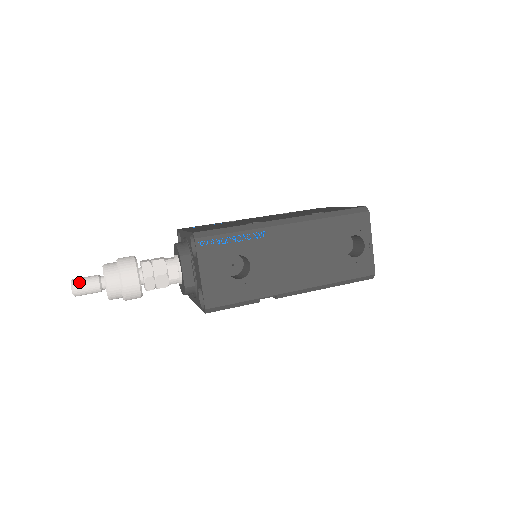
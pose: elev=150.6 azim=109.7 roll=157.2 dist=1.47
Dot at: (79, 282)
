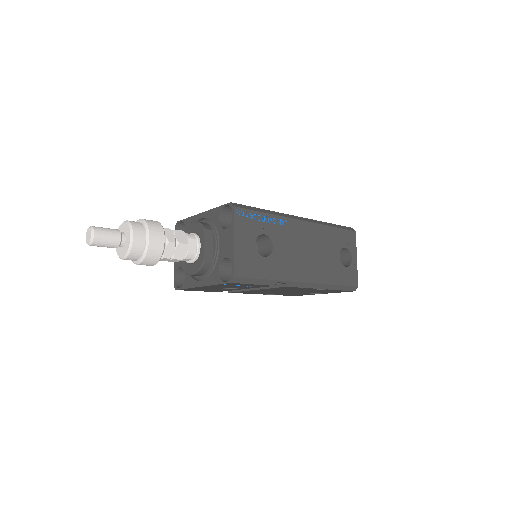
Dot at: (100, 229)
